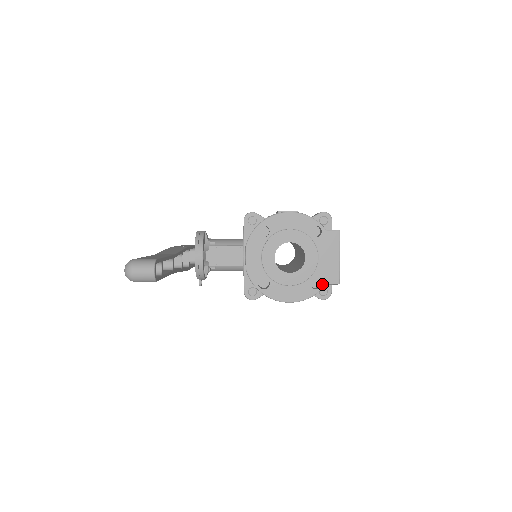
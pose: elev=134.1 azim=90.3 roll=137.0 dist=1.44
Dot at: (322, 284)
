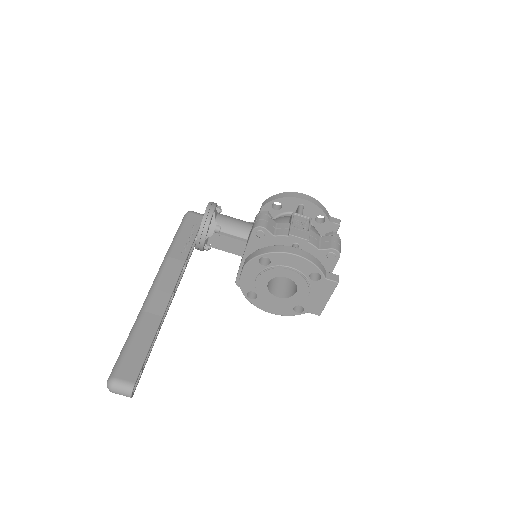
Dot at: (304, 311)
